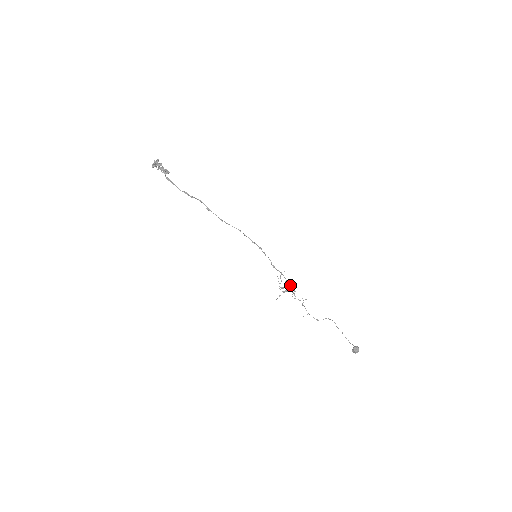
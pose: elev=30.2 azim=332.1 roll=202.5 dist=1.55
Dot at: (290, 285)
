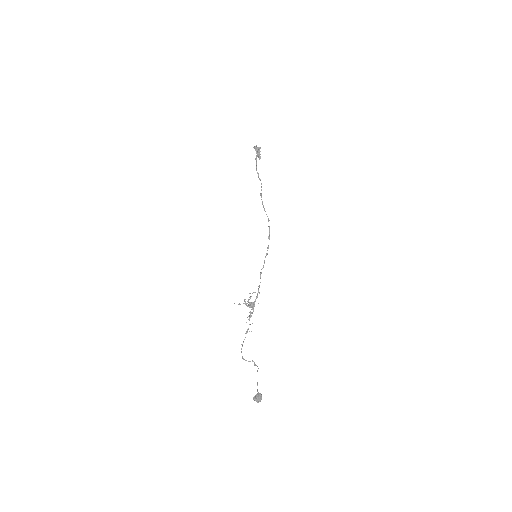
Dot at: occluded
